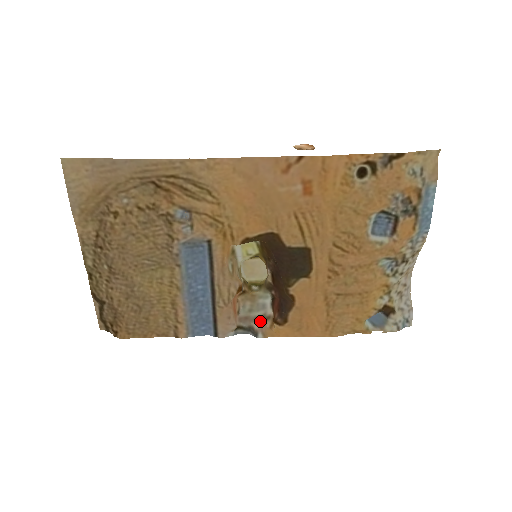
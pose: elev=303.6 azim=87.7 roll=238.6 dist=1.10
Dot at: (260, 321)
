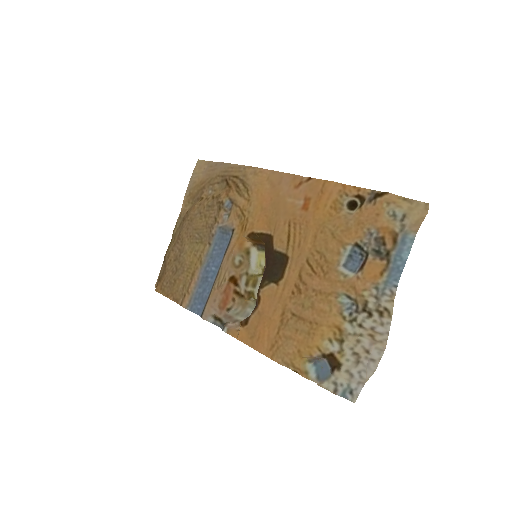
Dot at: (236, 324)
